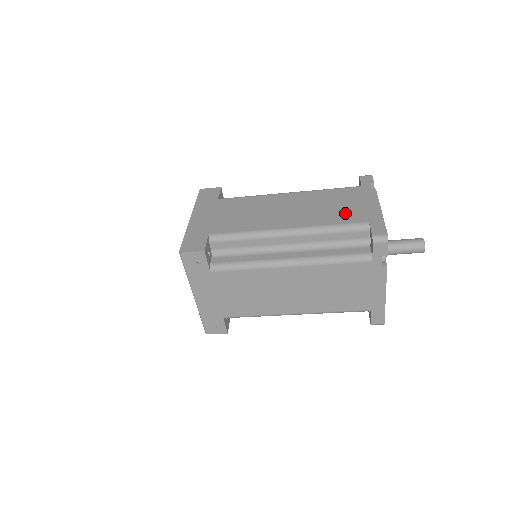
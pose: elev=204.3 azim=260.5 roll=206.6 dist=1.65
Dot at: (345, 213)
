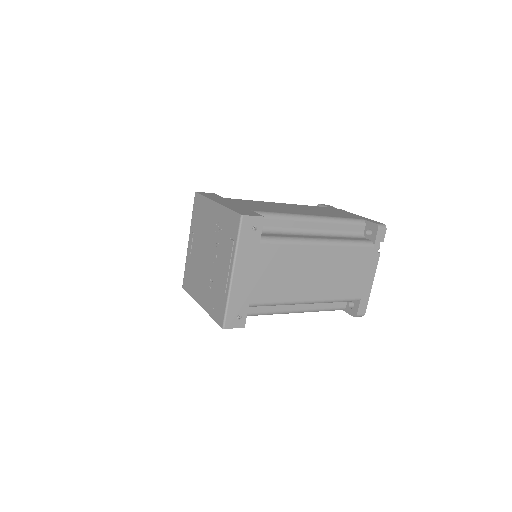
Dot at: (341, 214)
